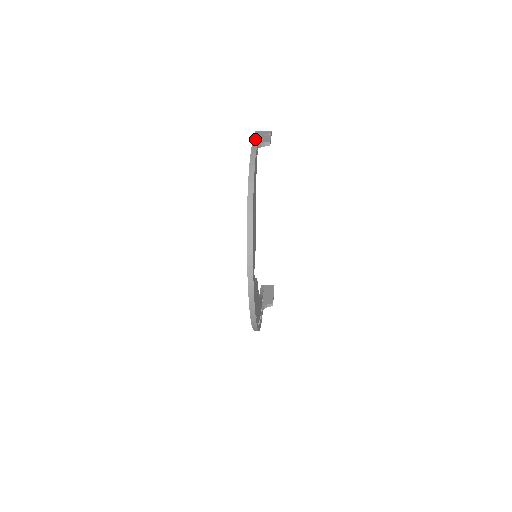
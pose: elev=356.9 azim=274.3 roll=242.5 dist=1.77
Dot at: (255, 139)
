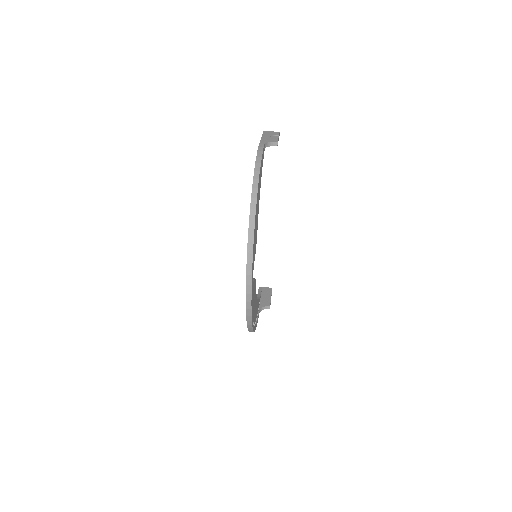
Dot at: (263, 138)
